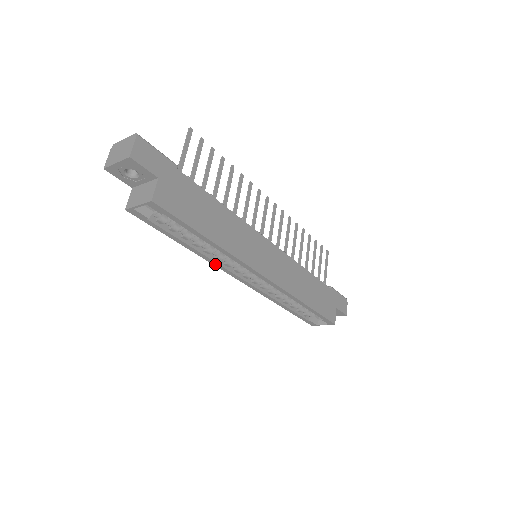
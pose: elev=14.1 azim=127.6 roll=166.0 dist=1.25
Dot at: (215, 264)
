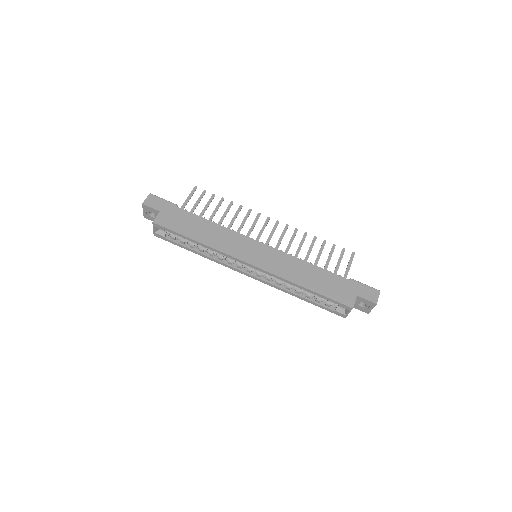
Dot at: (221, 264)
